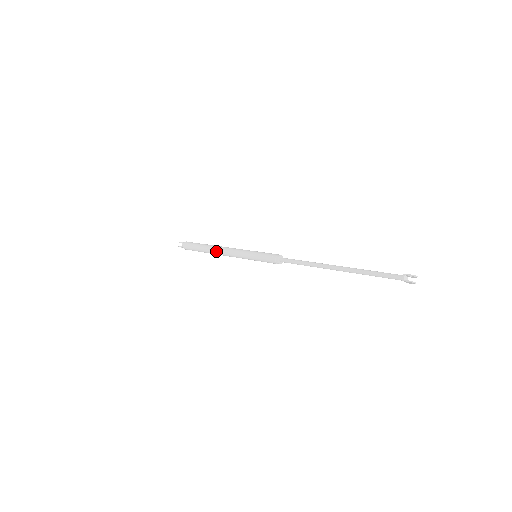
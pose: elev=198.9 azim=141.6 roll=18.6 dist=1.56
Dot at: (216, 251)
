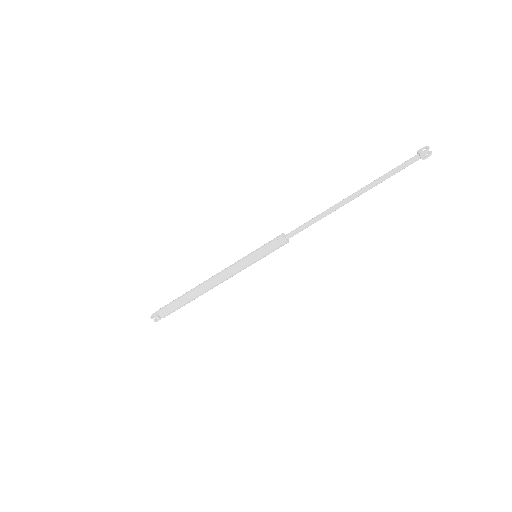
Dot at: occluded
